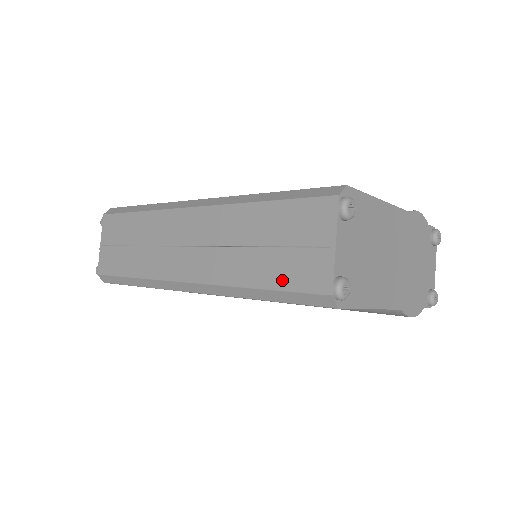
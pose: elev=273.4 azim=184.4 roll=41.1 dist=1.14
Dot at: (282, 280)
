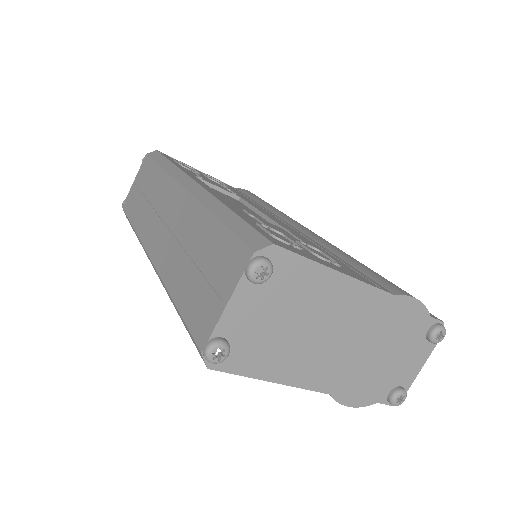
Dot at: (187, 307)
